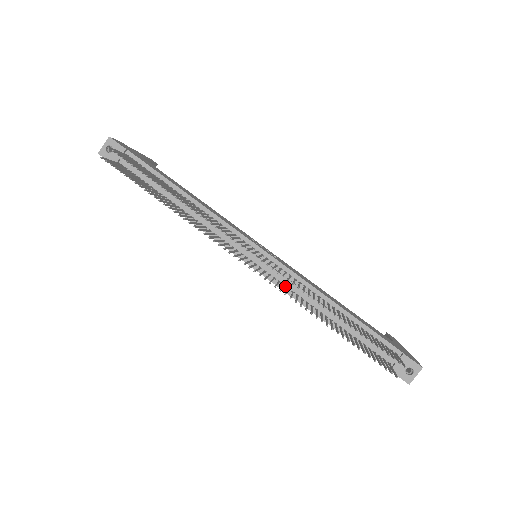
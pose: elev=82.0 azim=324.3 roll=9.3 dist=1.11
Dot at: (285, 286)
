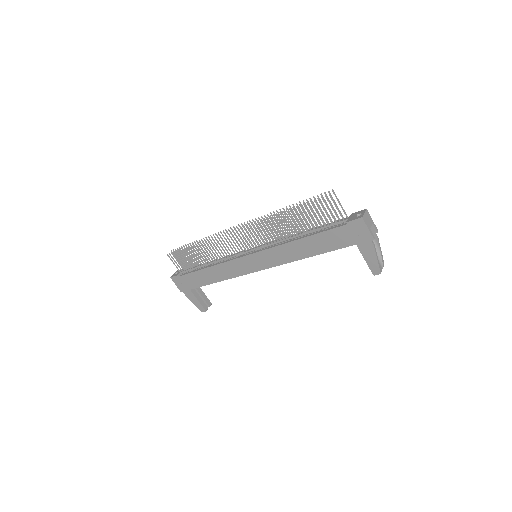
Dot at: (272, 246)
